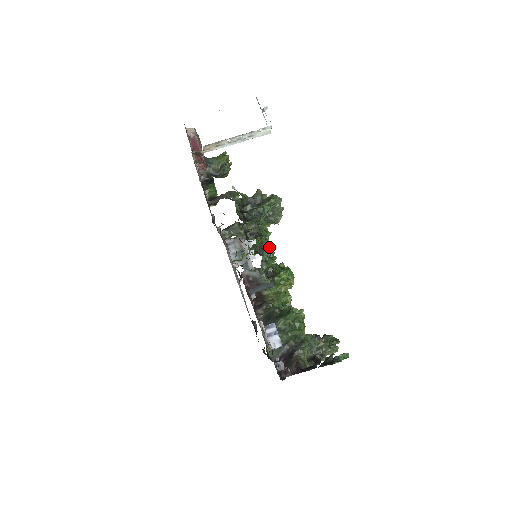
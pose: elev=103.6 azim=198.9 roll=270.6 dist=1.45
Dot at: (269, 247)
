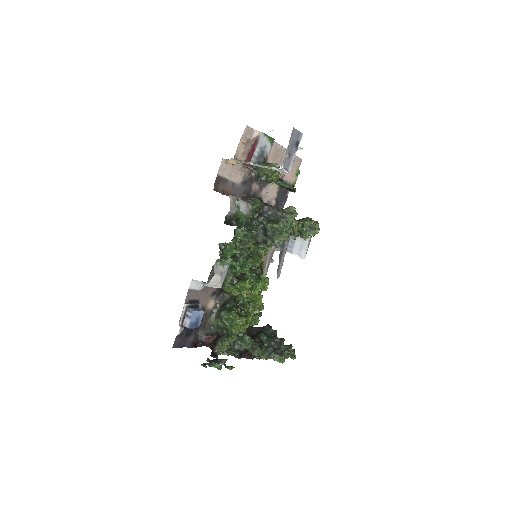
Dot at: (229, 260)
